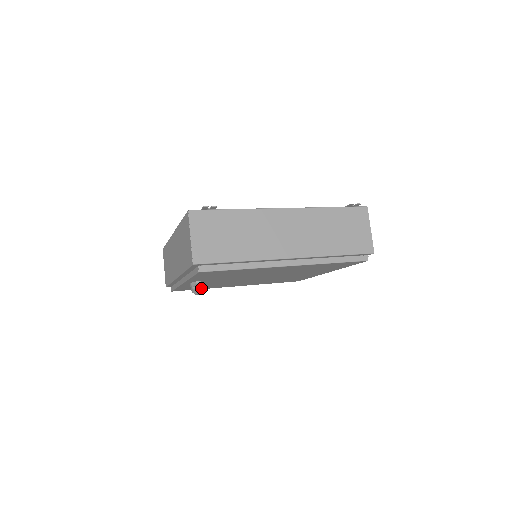
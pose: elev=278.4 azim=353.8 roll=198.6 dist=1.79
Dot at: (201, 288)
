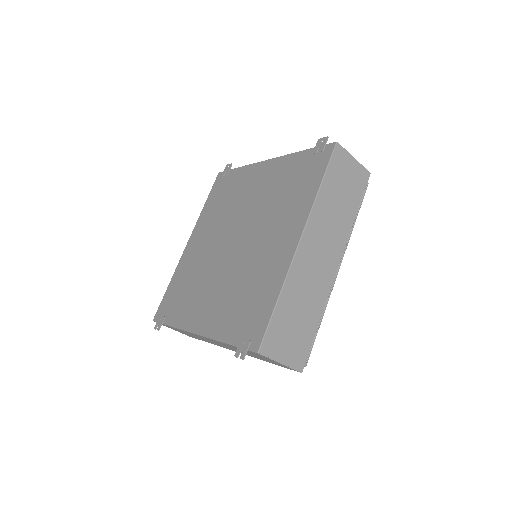
Dot at: occluded
